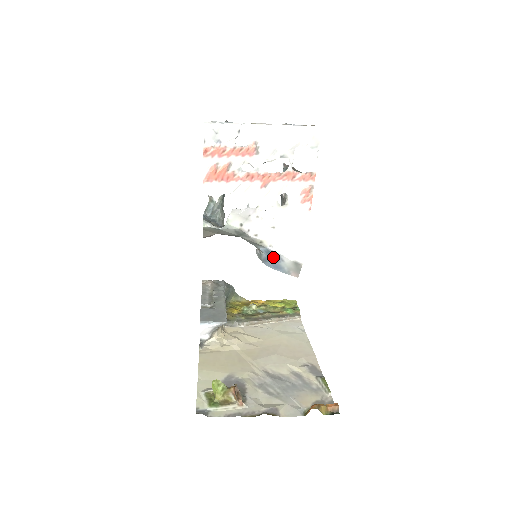
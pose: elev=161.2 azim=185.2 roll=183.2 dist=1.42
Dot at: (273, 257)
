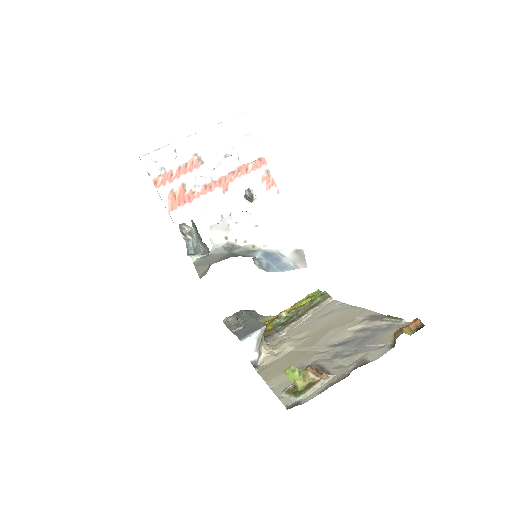
Dot at: (273, 258)
